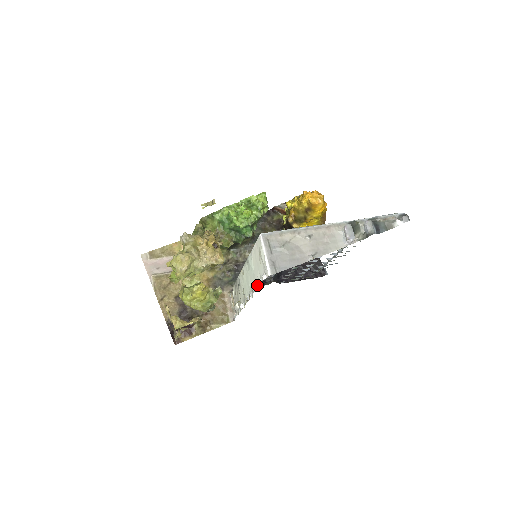
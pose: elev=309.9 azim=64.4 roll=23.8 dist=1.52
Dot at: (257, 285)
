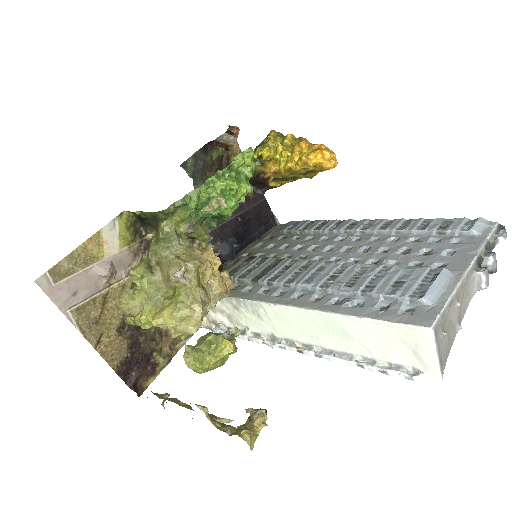
Dot at: (381, 370)
